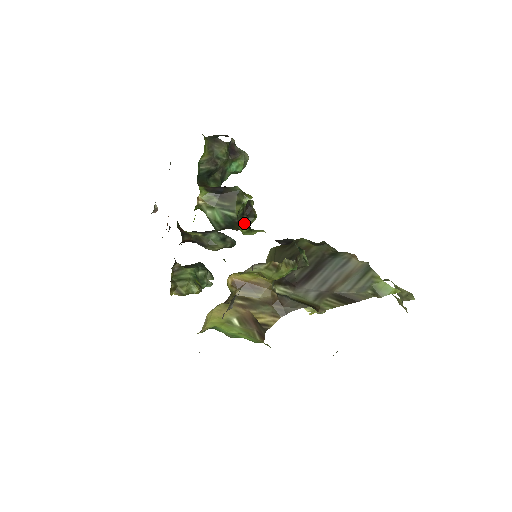
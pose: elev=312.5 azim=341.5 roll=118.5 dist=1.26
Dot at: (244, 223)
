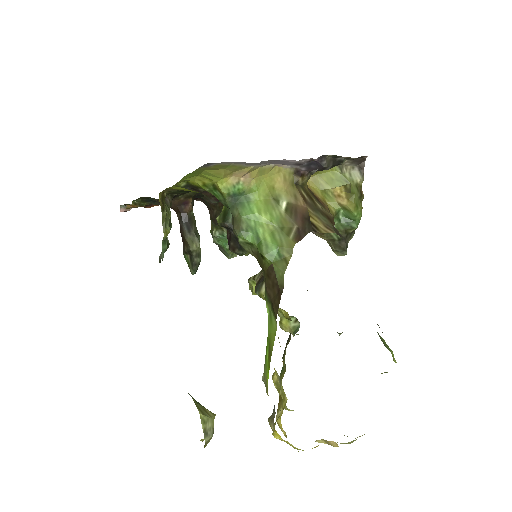
Dot at: occluded
